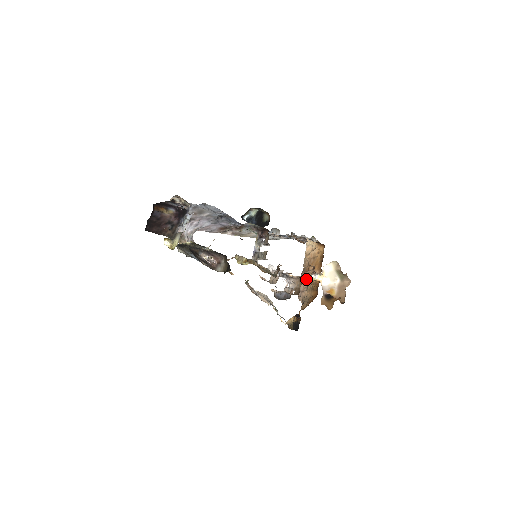
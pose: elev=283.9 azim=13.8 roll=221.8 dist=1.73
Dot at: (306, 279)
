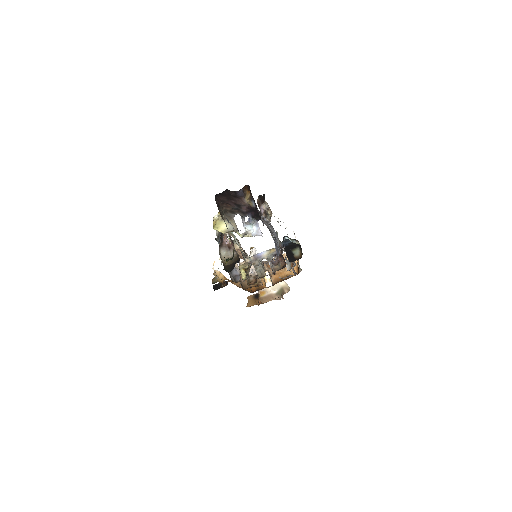
Dot at: occluded
